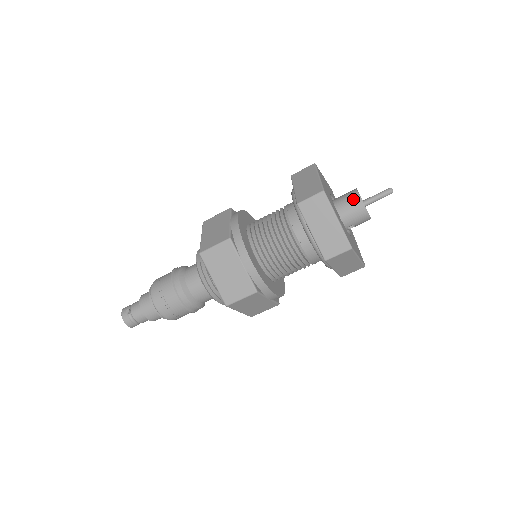
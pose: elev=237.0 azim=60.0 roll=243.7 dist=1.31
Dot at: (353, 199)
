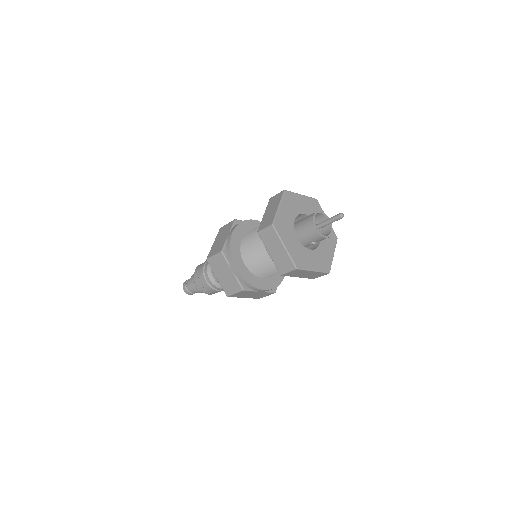
Dot at: (309, 223)
